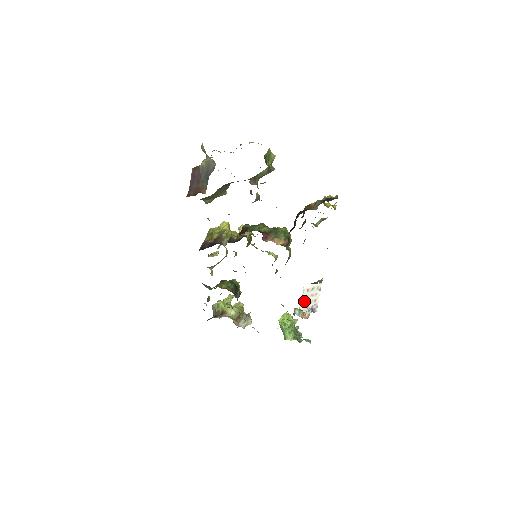
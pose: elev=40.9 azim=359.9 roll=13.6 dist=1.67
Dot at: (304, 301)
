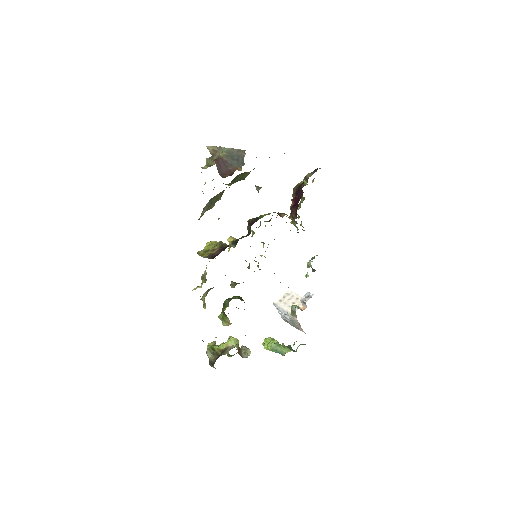
Dot at: (287, 306)
